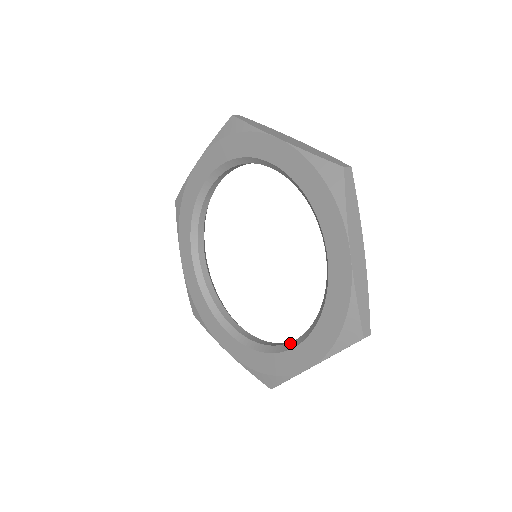
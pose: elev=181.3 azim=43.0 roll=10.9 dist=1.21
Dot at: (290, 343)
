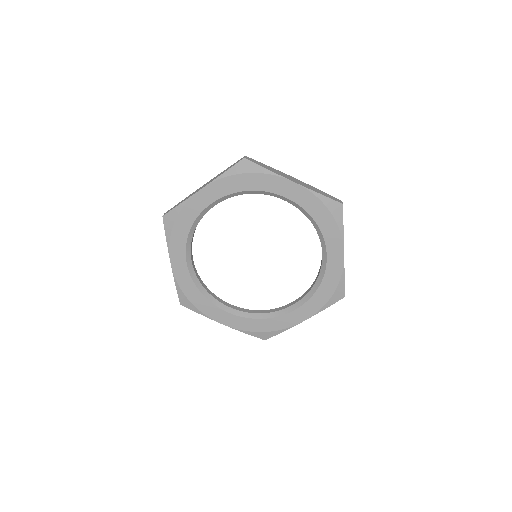
Dot at: (286, 309)
